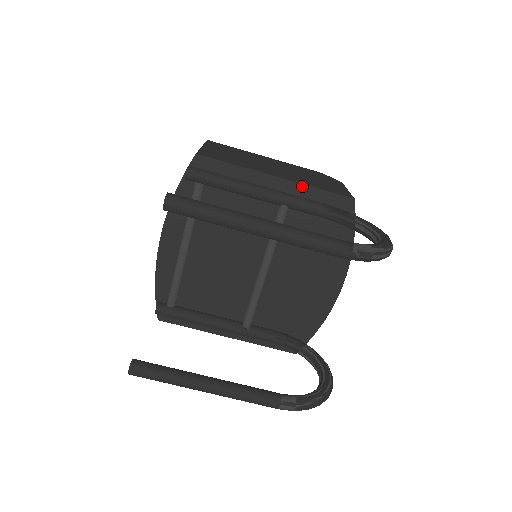
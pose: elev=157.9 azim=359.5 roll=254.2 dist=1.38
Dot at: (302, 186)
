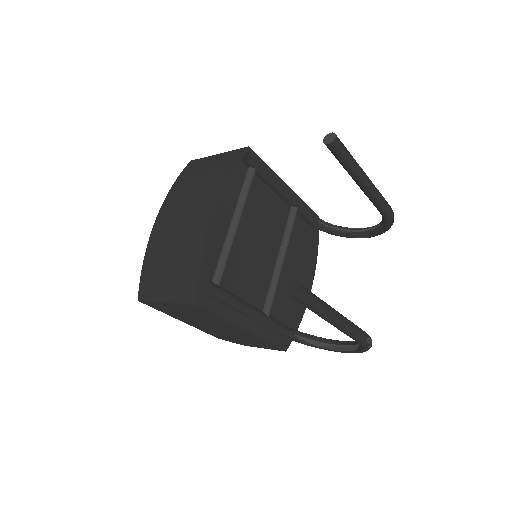
Dot at: (298, 198)
